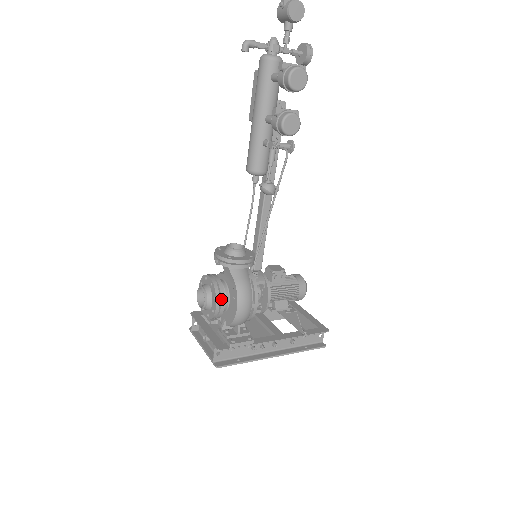
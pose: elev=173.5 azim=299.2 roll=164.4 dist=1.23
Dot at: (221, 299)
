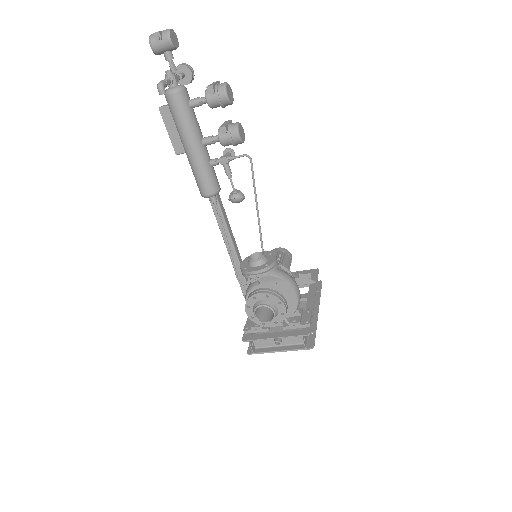
Dot at: (283, 299)
